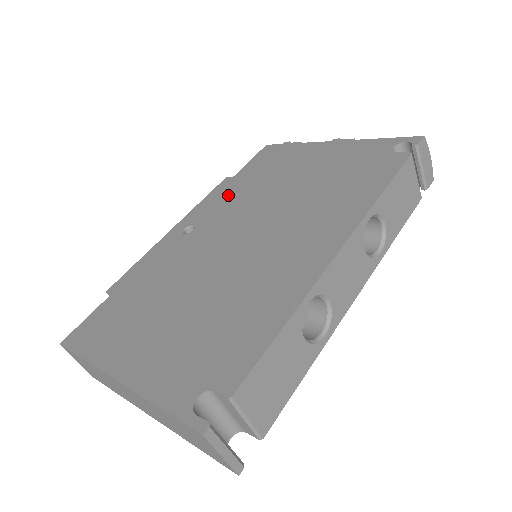
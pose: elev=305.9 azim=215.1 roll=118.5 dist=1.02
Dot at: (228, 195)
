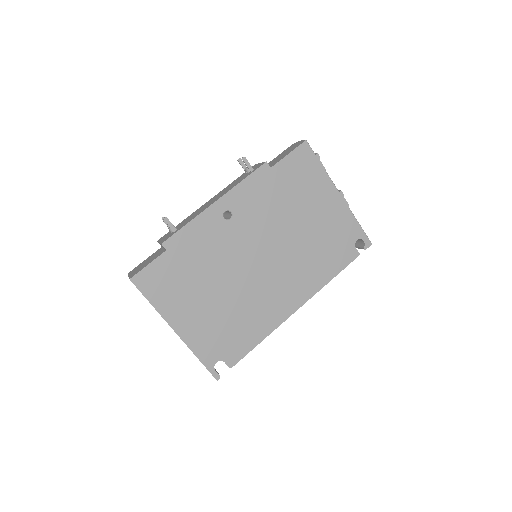
Dot at: (262, 194)
